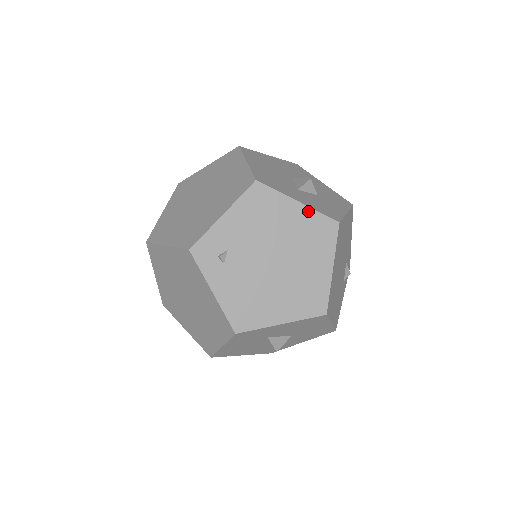
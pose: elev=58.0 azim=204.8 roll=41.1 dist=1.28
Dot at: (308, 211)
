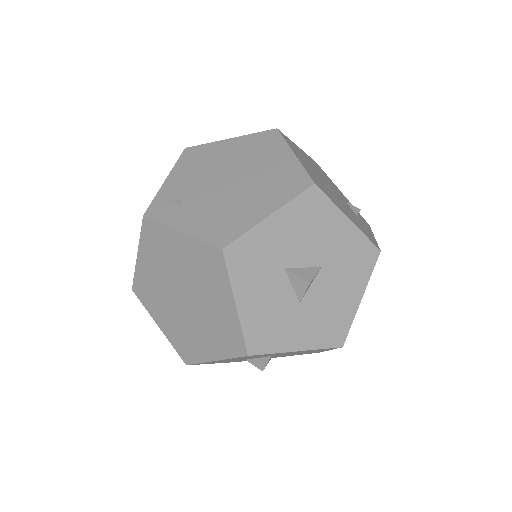
Dot at: (243, 138)
